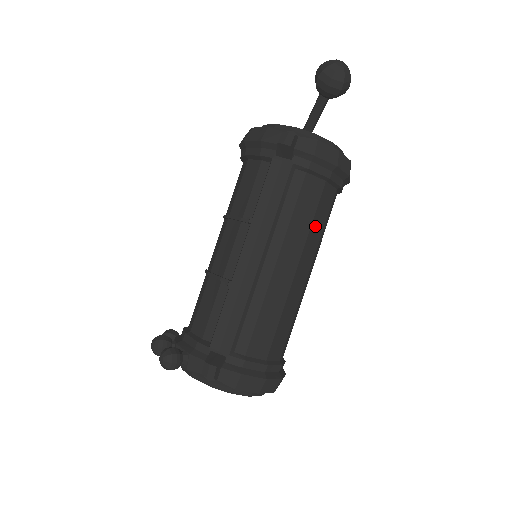
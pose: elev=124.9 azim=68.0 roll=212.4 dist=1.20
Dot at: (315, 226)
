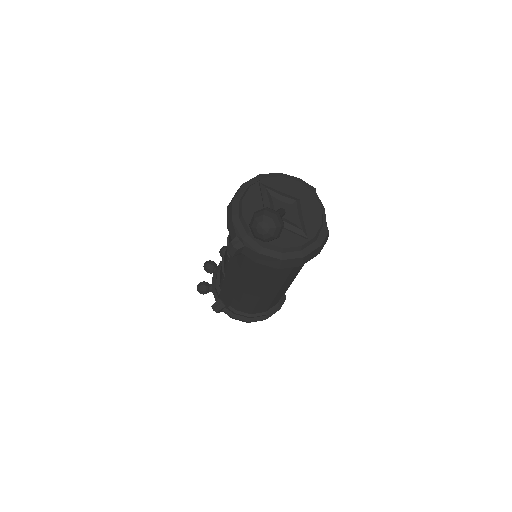
Dot at: (275, 280)
